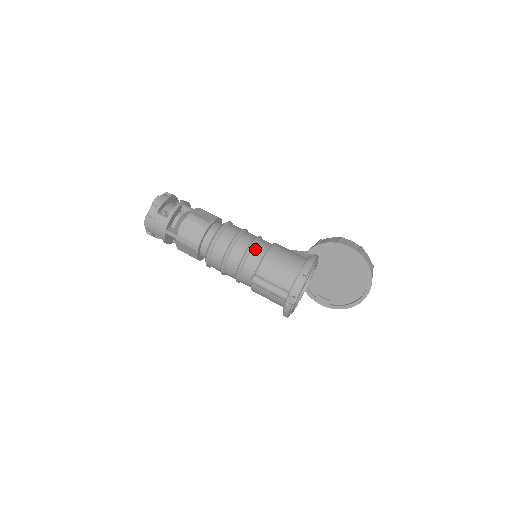
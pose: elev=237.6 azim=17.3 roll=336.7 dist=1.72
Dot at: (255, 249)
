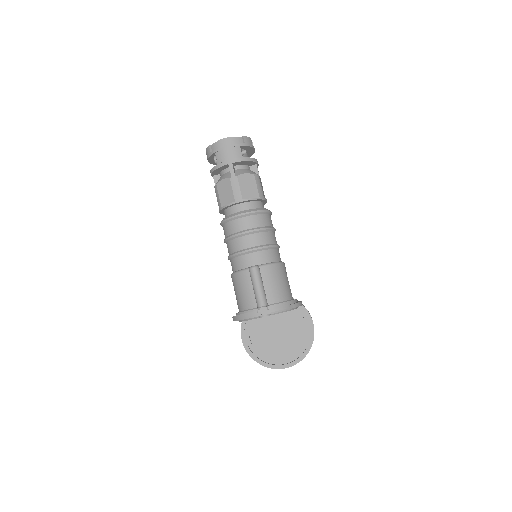
Dot at: (275, 251)
